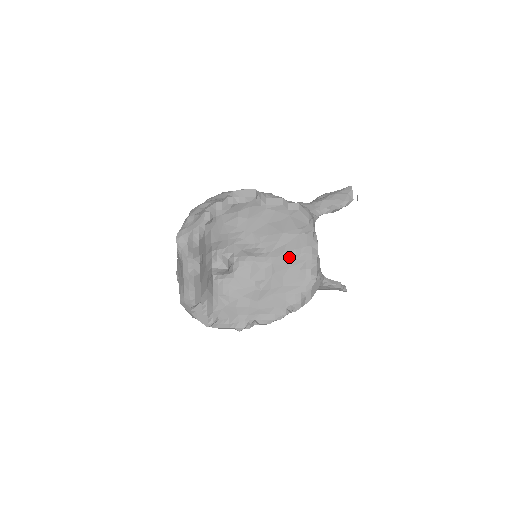
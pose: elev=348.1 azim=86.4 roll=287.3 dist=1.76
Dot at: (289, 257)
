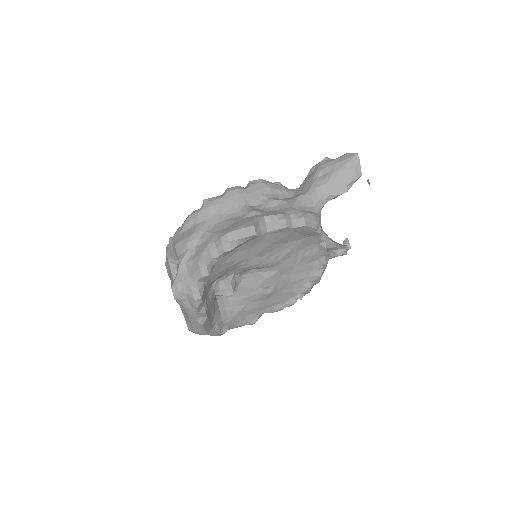
Dot at: (295, 258)
